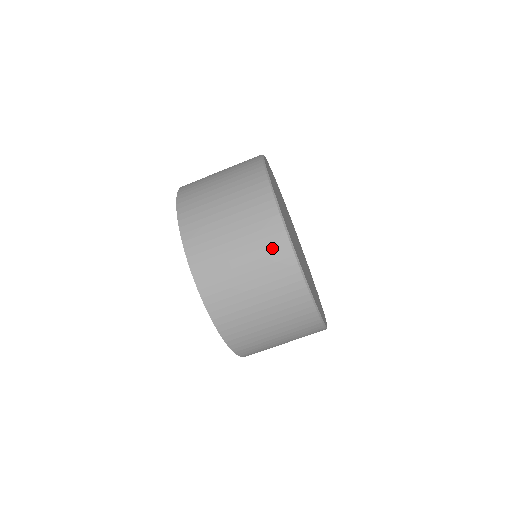
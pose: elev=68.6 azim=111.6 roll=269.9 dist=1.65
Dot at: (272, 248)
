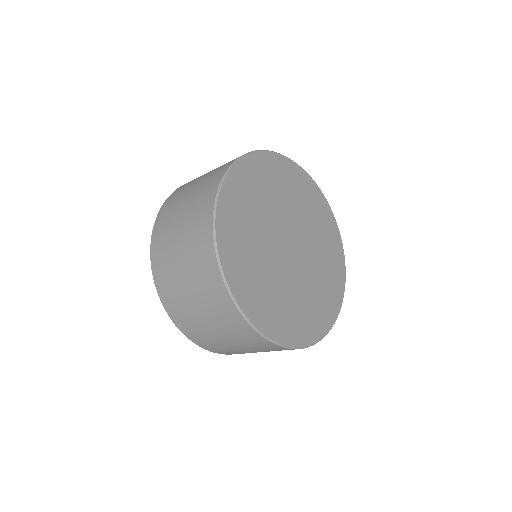
Dot at: (227, 315)
